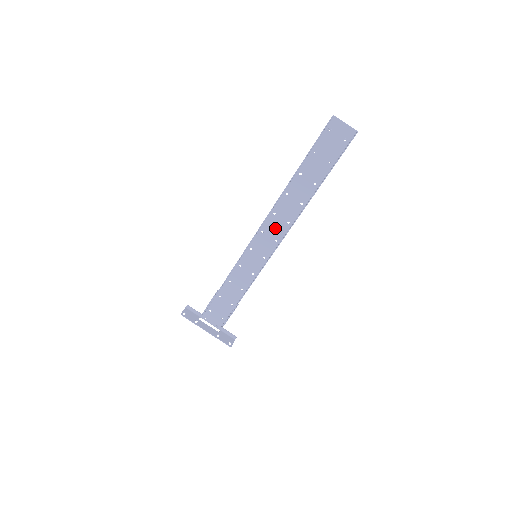
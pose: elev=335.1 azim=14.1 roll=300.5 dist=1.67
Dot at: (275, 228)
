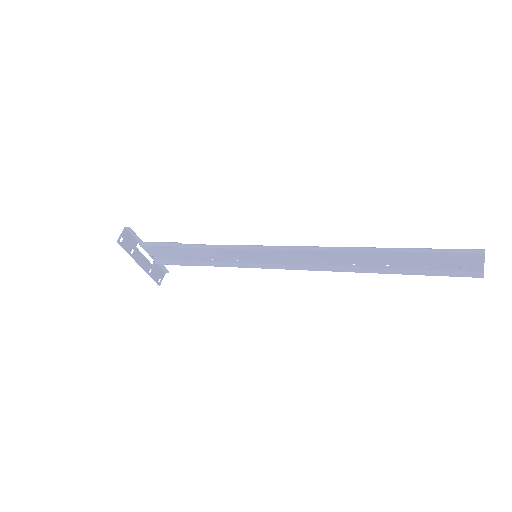
Dot at: (302, 257)
